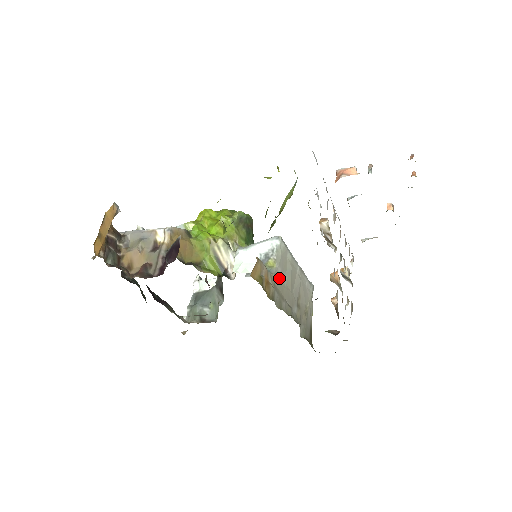
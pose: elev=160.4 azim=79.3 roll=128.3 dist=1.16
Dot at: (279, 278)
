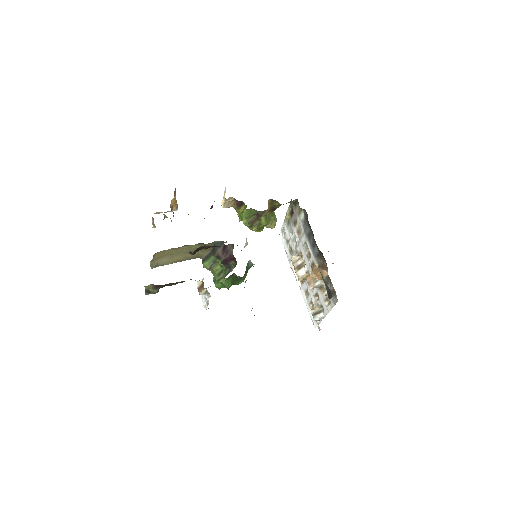
Dot at: occluded
